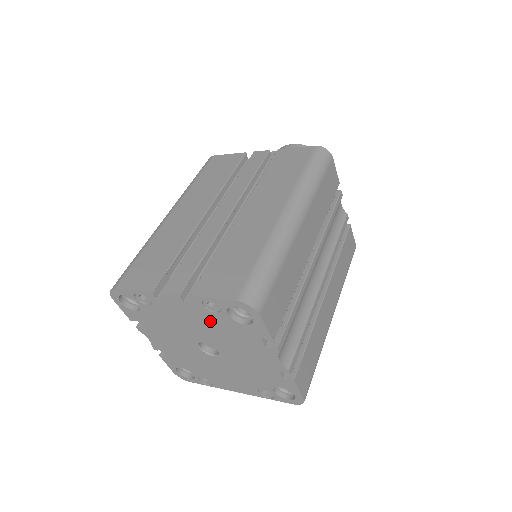
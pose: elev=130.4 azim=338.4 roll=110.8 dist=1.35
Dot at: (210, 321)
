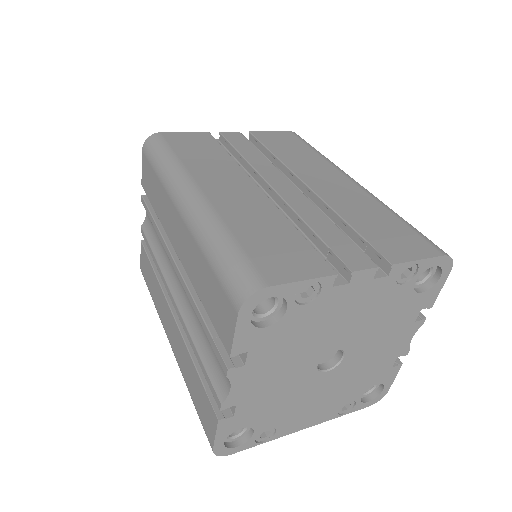
Dot at: (381, 303)
